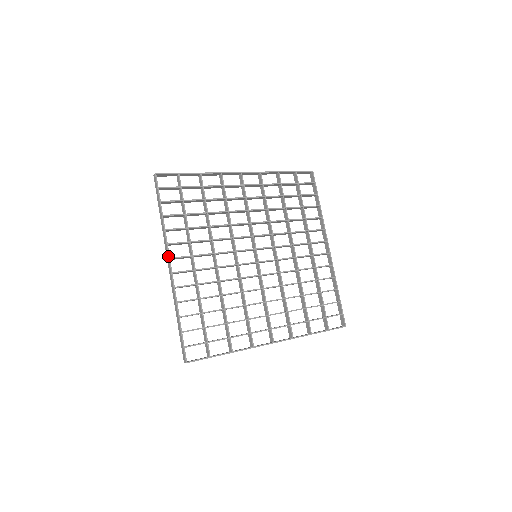
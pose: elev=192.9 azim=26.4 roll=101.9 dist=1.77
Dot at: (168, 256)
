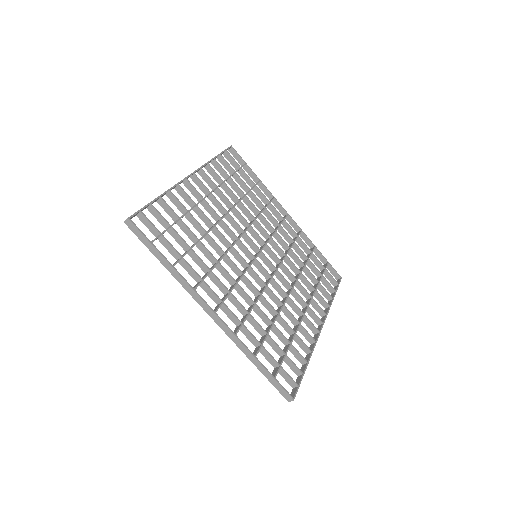
Dot at: (194, 171)
